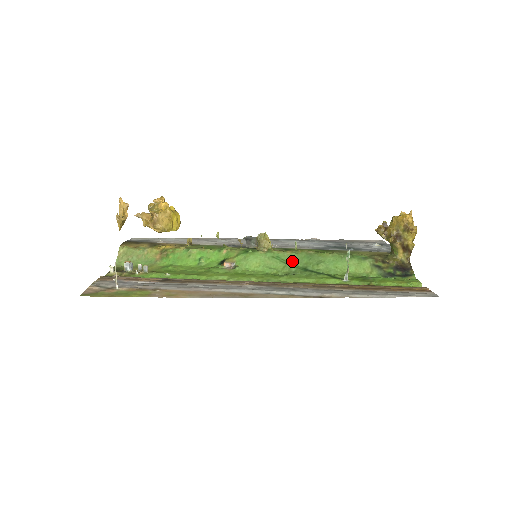
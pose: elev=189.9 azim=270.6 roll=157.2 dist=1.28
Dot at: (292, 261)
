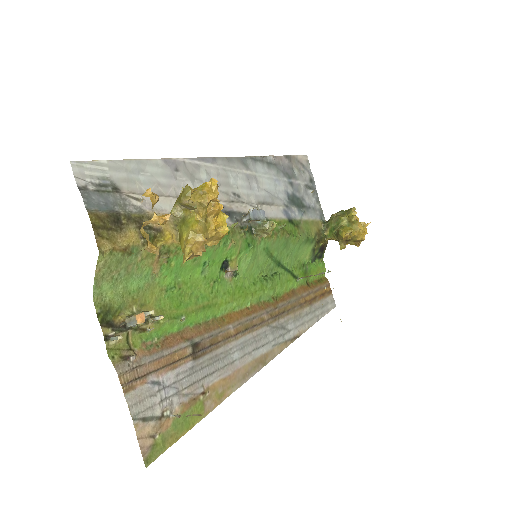
Dot at: (274, 252)
